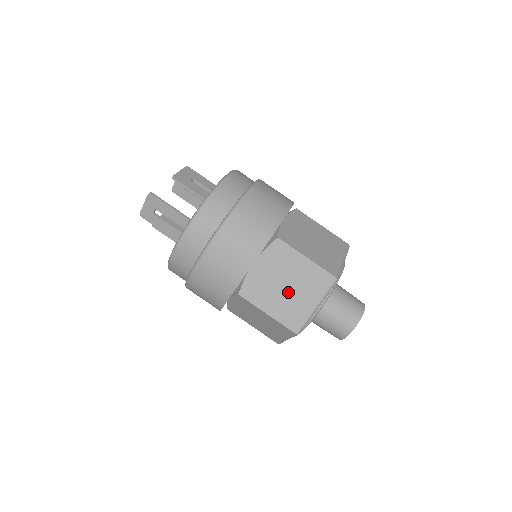
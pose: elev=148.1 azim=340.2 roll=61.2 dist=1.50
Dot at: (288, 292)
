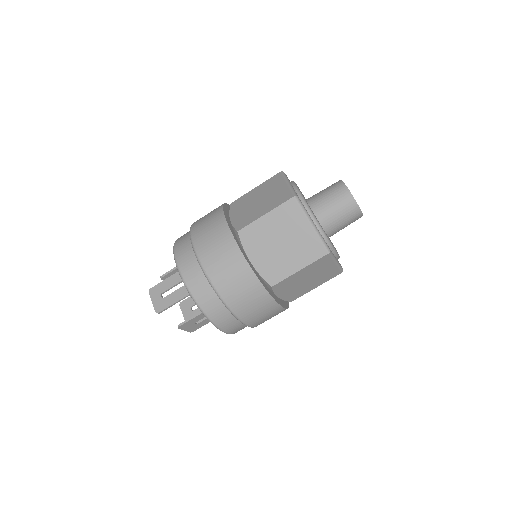
Dot at: (264, 200)
